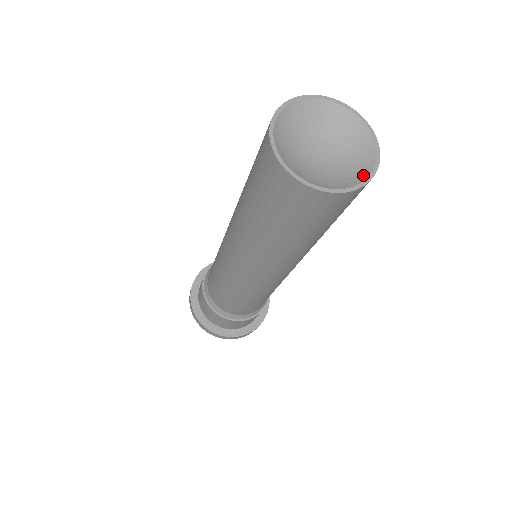
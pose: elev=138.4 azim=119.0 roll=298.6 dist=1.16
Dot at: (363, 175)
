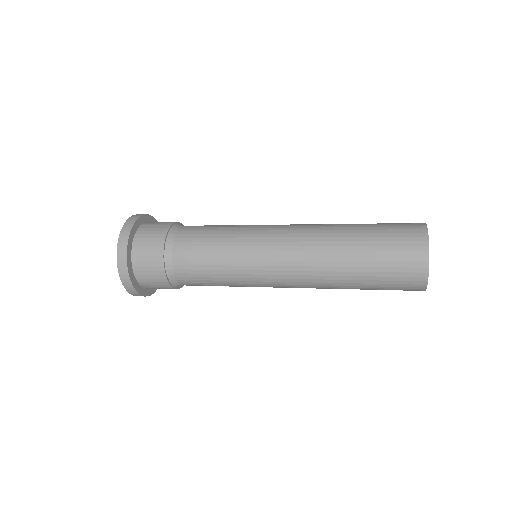
Dot at: occluded
